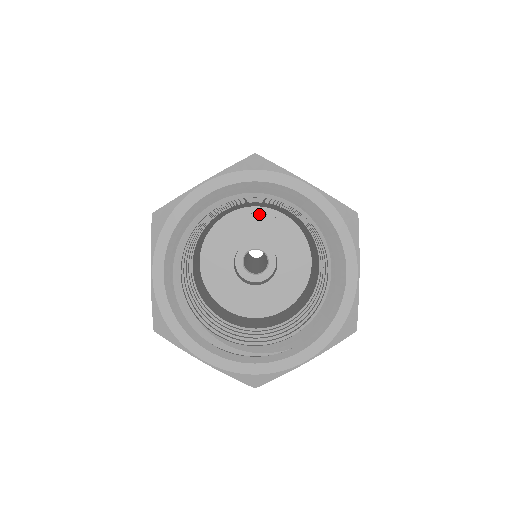
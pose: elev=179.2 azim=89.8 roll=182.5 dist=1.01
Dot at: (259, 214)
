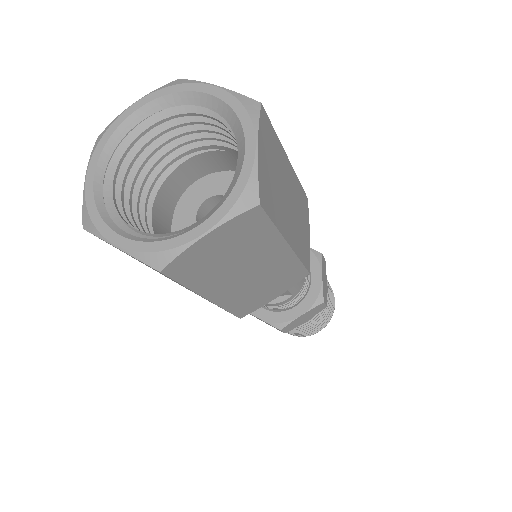
Dot at: (221, 172)
